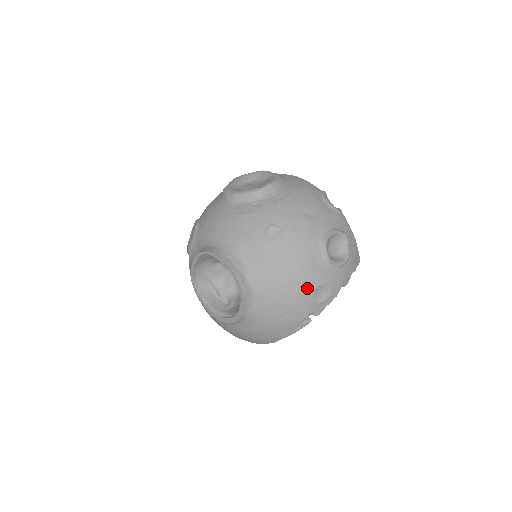
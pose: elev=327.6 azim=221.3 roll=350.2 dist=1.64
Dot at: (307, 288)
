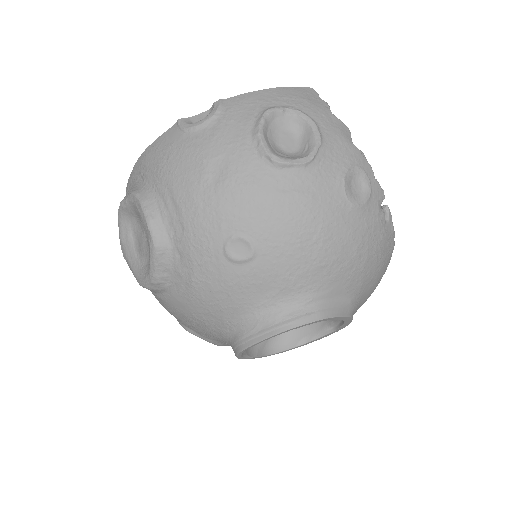
Dot at: (344, 212)
